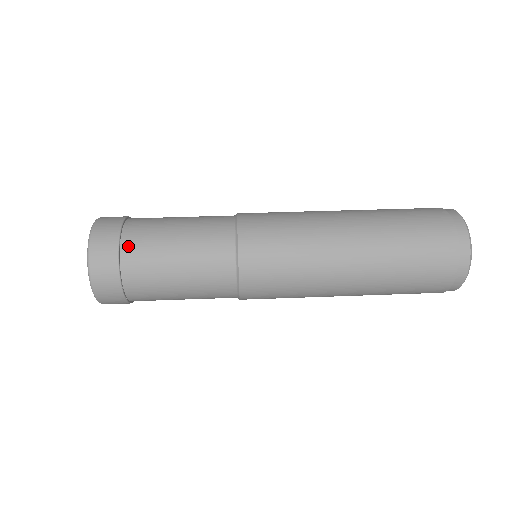
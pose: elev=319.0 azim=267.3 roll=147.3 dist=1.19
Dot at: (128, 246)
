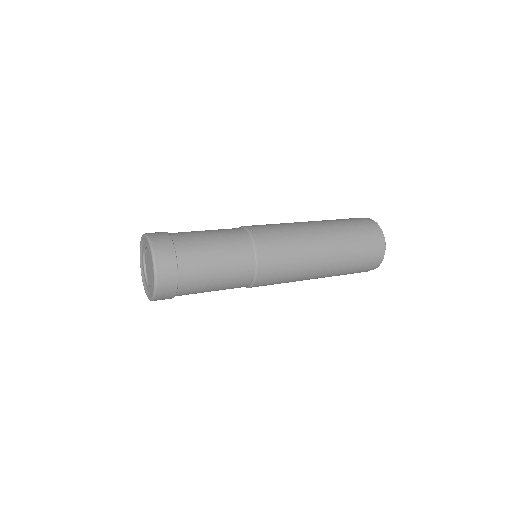
Dot at: (177, 239)
